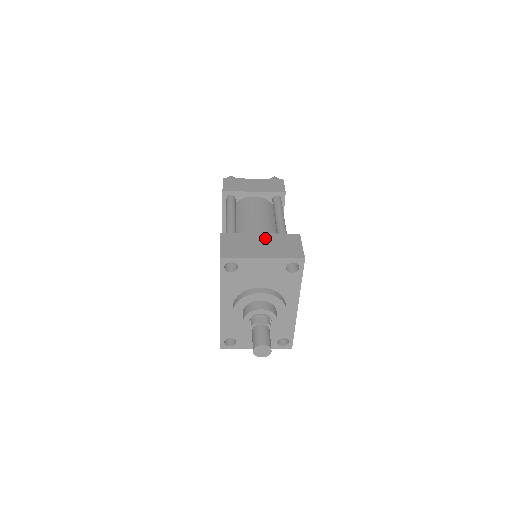
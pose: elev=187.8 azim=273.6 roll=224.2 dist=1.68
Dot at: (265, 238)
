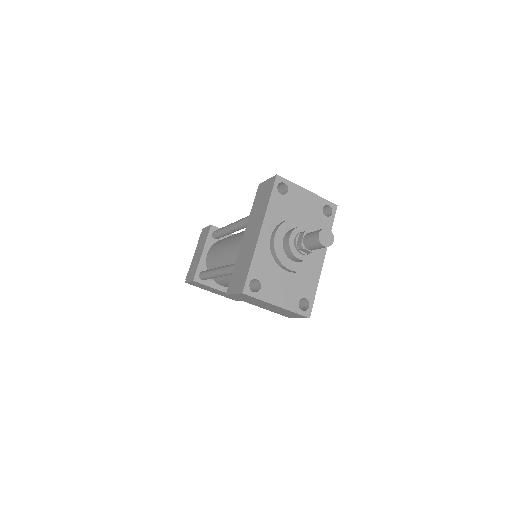
Dot at: occluded
